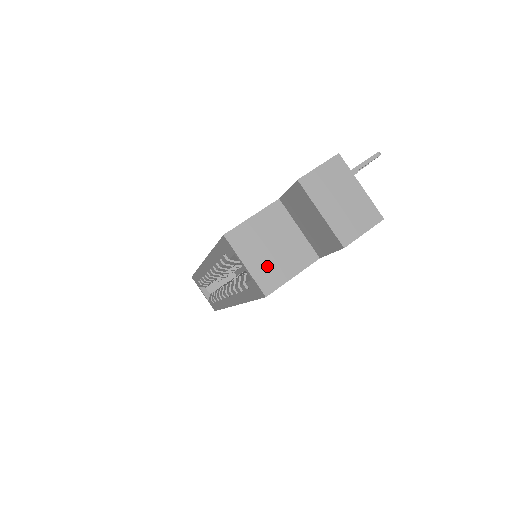
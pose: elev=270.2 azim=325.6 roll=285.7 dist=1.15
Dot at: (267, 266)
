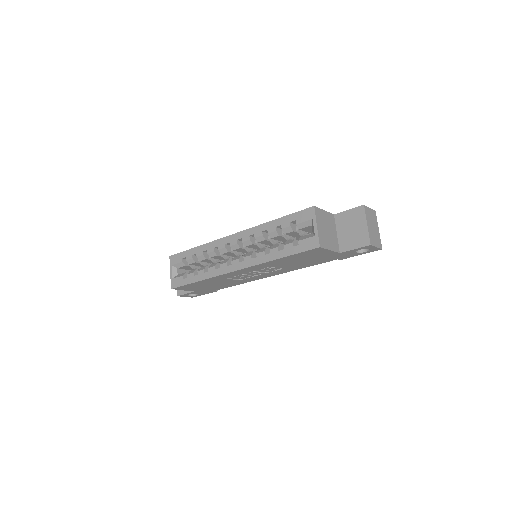
Dot at: (324, 235)
